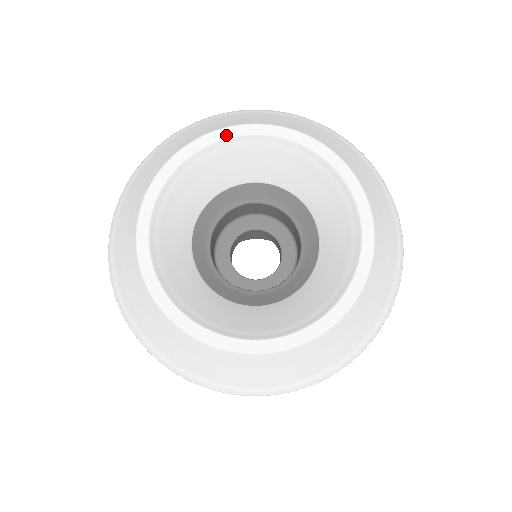
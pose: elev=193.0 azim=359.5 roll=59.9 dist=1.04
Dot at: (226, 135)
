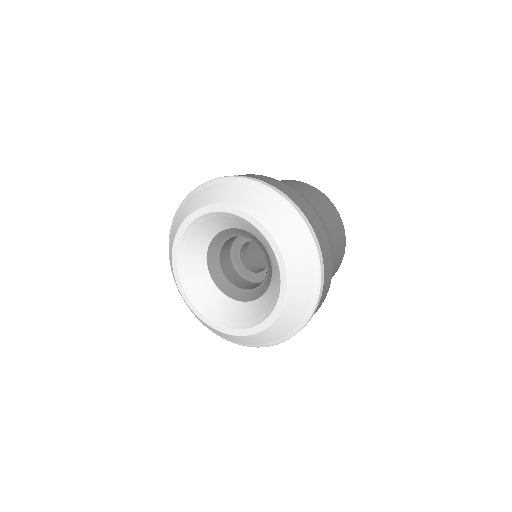
Dot at: (205, 212)
